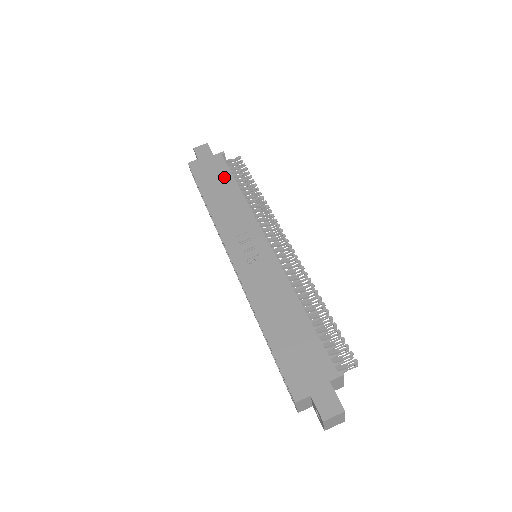
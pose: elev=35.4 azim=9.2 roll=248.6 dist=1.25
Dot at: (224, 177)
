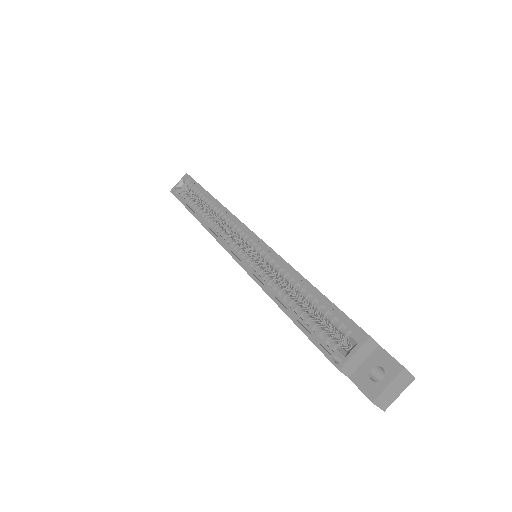
Dot at: occluded
